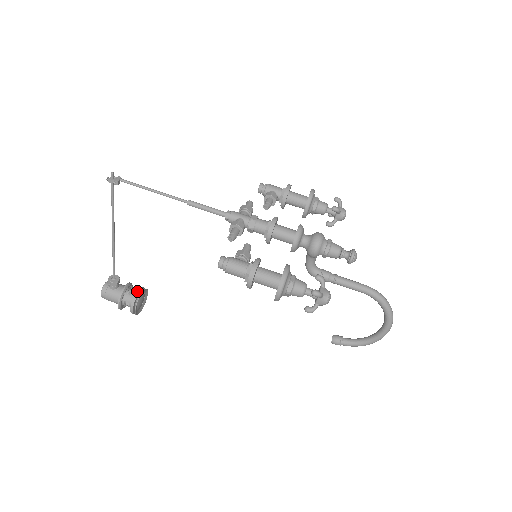
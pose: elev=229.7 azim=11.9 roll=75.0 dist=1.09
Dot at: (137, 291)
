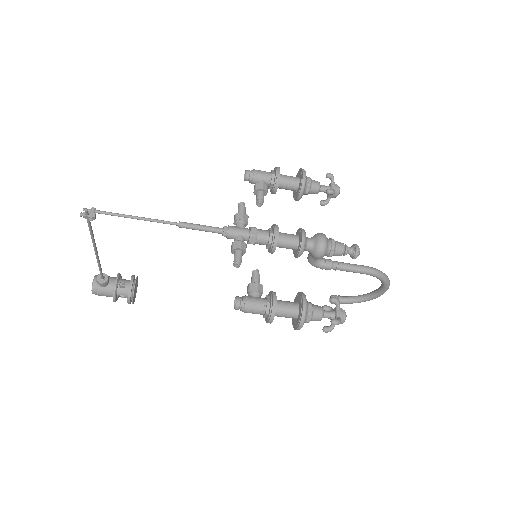
Dot at: (130, 284)
